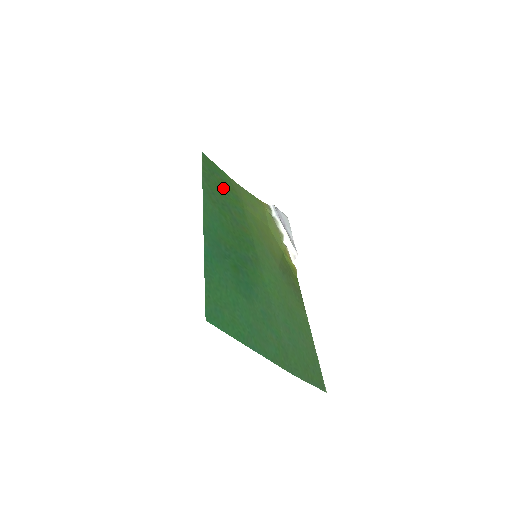
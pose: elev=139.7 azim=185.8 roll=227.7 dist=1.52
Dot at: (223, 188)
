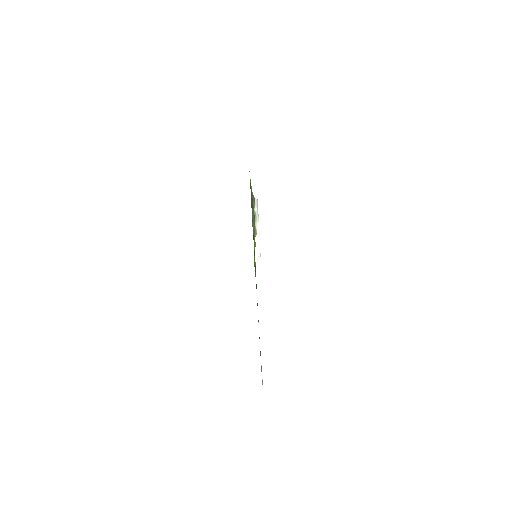
Dot at: occluded
